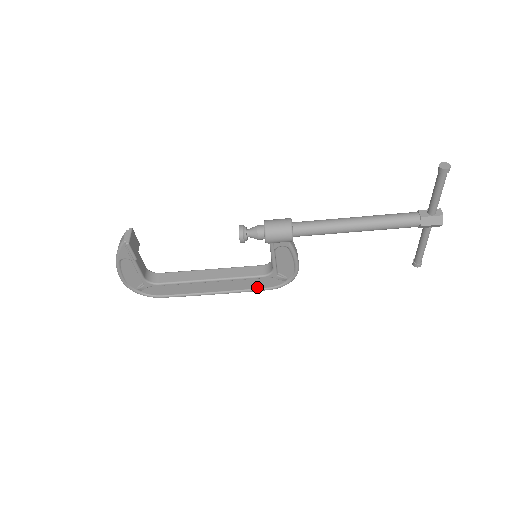
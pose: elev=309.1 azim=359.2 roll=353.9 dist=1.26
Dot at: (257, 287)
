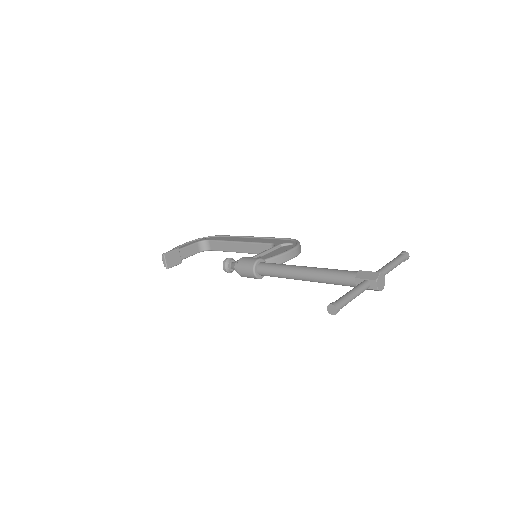
Dot at: occluded
